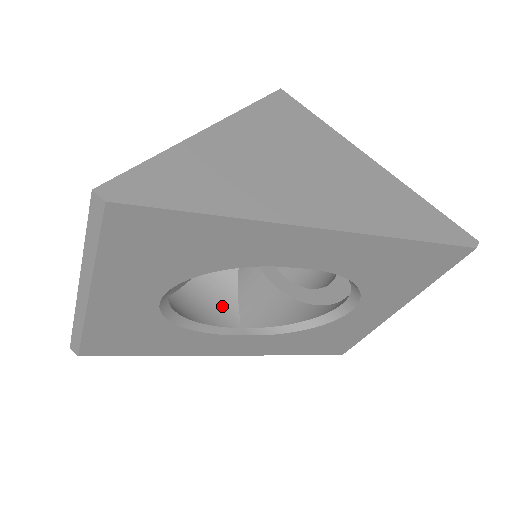
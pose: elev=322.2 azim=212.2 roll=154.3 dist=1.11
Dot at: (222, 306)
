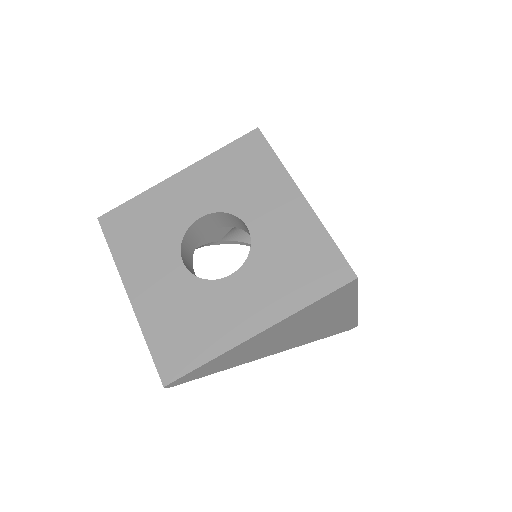
Dot at: (218, 231)
